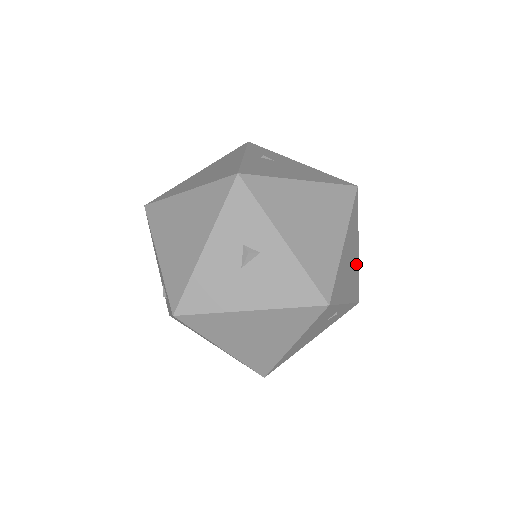
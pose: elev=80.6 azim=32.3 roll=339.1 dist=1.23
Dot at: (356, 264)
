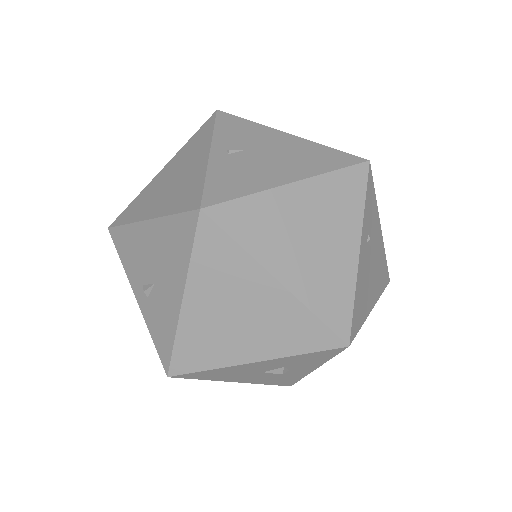
Dot at: occluded
